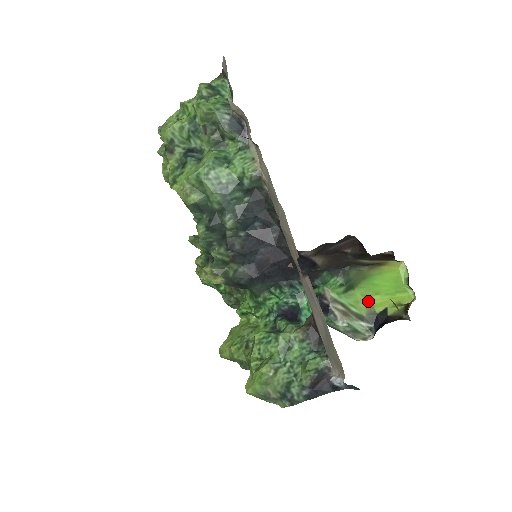
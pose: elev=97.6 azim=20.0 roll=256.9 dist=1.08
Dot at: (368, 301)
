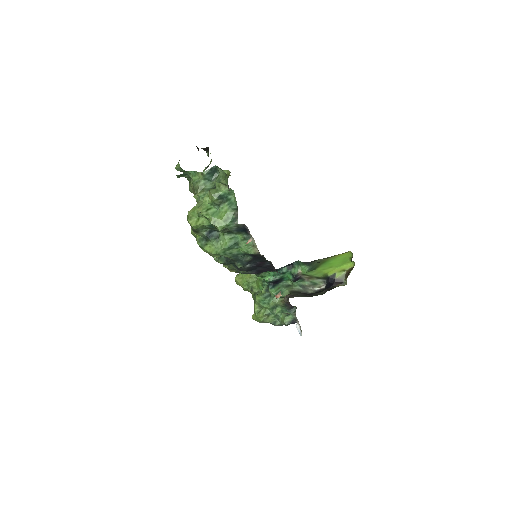
Dot at: (324, 272)
